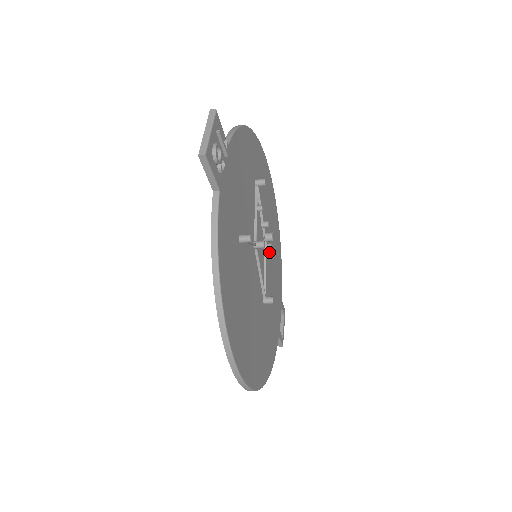
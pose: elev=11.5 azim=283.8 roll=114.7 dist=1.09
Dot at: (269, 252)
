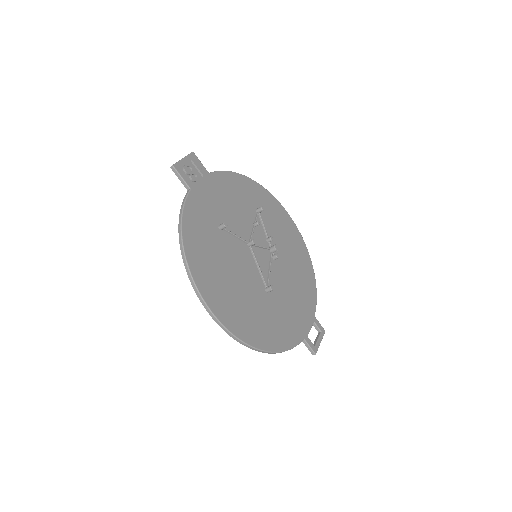
Dot at: (284, 266)
